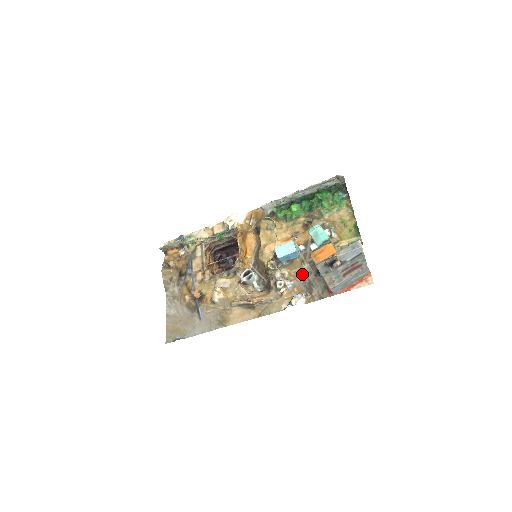
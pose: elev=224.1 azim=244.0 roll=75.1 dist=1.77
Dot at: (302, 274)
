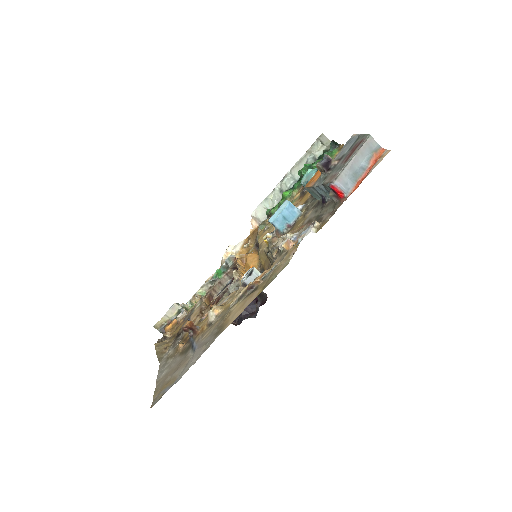
Dot at: (307, 220)
